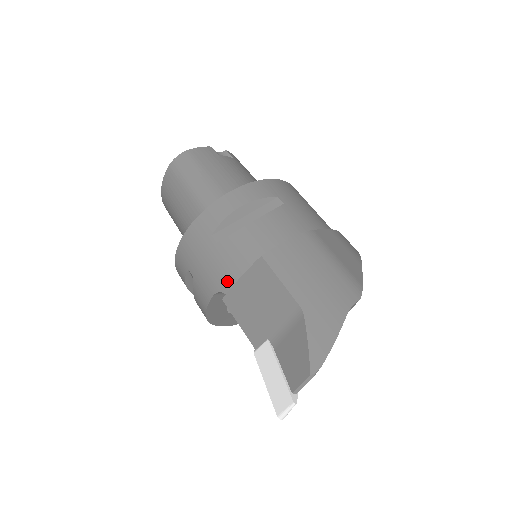
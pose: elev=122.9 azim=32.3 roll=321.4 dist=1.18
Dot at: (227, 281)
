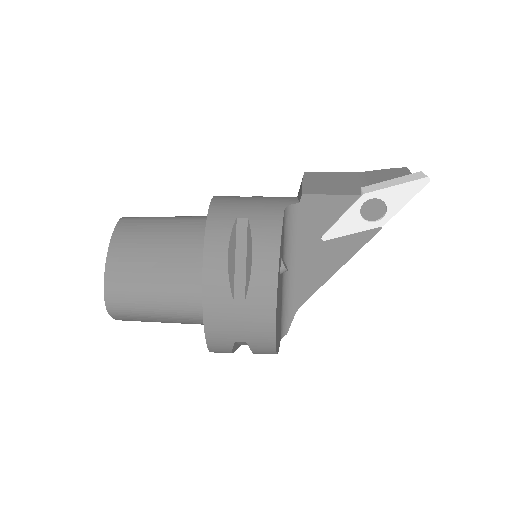
Dot at: (287, 200)
